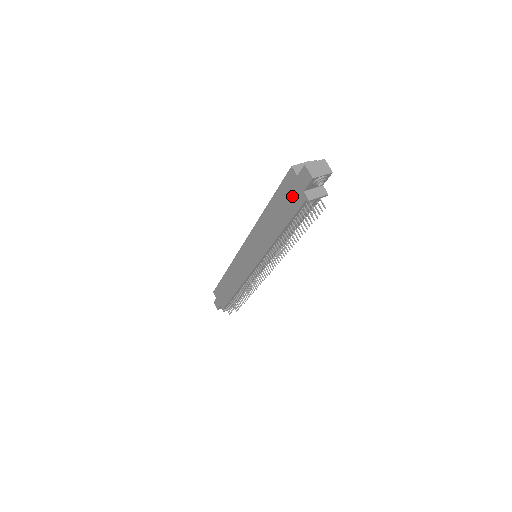
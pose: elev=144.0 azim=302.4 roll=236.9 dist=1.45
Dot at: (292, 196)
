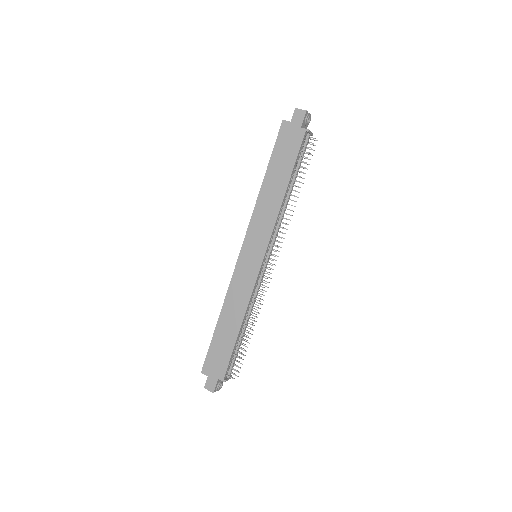
Dot at: (291, 141)
